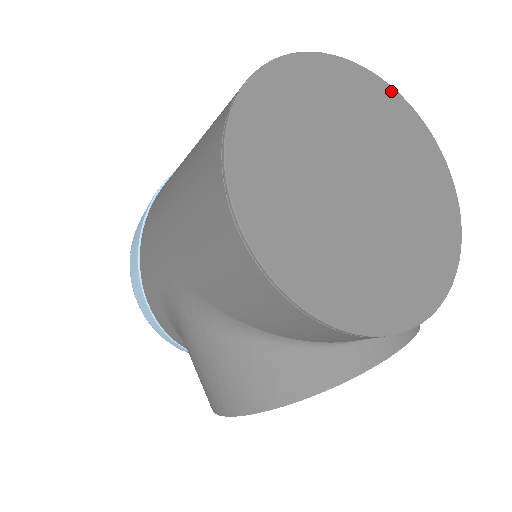
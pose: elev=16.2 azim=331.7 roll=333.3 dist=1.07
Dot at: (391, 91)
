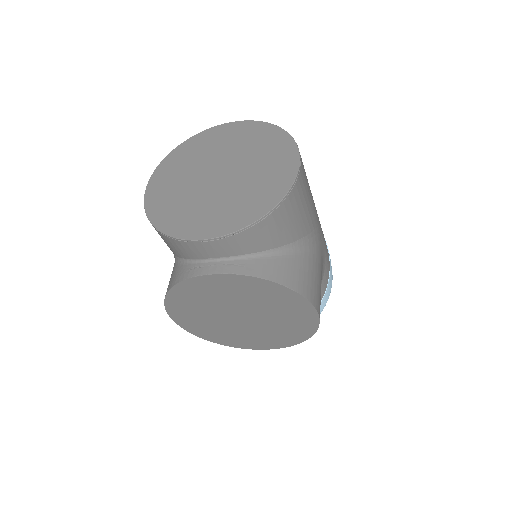
Dot at: (281, 132)
